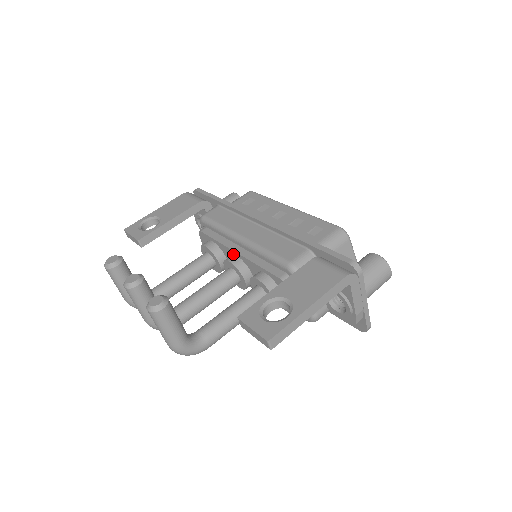
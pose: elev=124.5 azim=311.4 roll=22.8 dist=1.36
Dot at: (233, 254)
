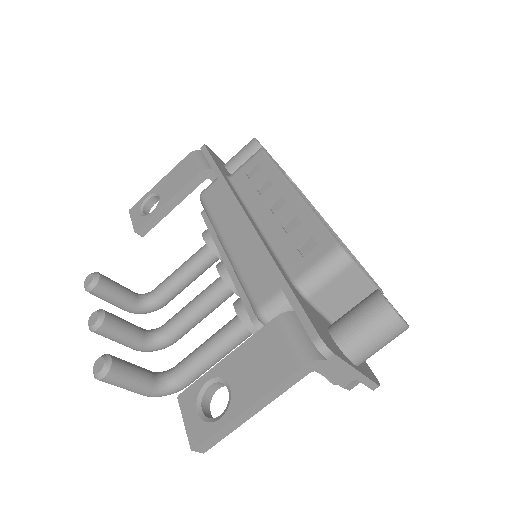
Dot at: occluded
